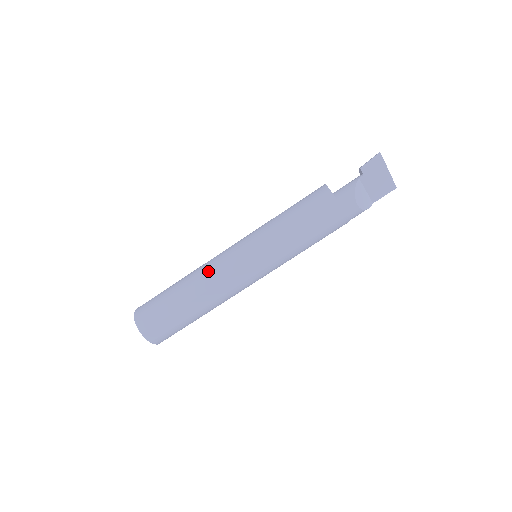
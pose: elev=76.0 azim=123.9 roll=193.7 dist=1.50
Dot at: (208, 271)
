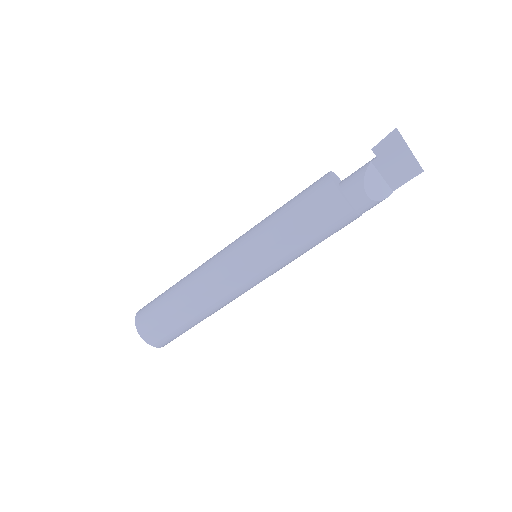
Dot at: (202, 274)
